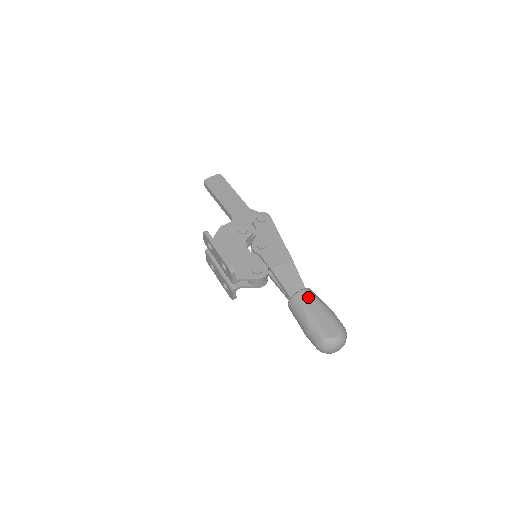
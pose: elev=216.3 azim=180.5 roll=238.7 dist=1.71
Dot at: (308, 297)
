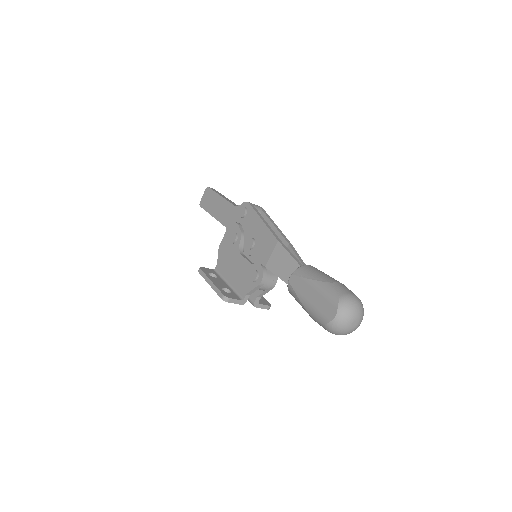
Dot at: (297, 282)
